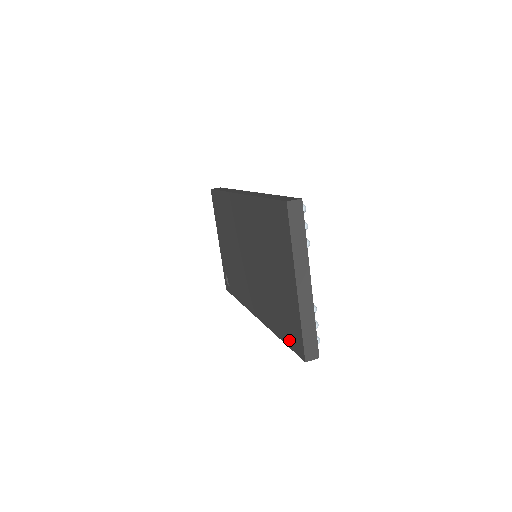
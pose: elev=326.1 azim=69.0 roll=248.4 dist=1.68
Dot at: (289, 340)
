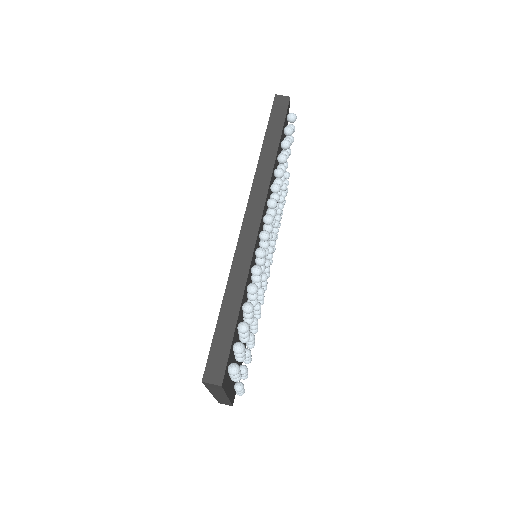
Dot at: occluded
